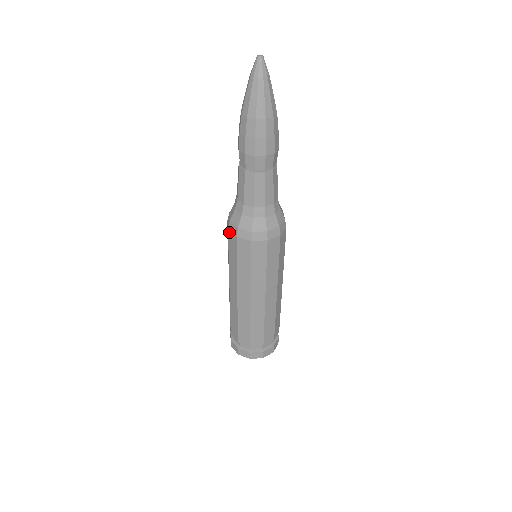
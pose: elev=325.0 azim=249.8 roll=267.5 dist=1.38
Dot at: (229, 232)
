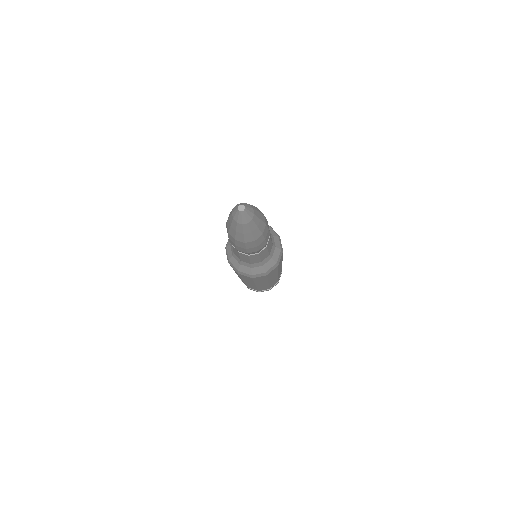
Dot at: occluded
